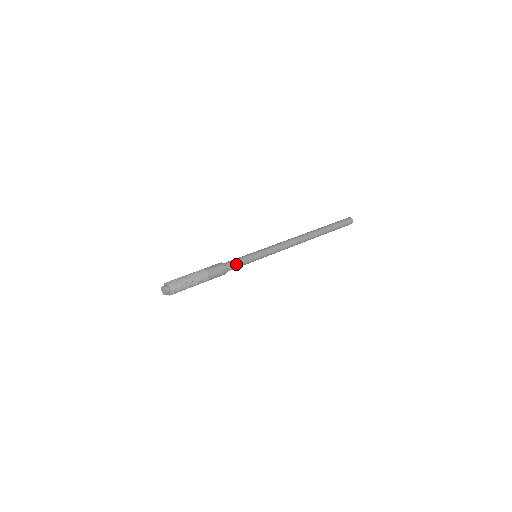
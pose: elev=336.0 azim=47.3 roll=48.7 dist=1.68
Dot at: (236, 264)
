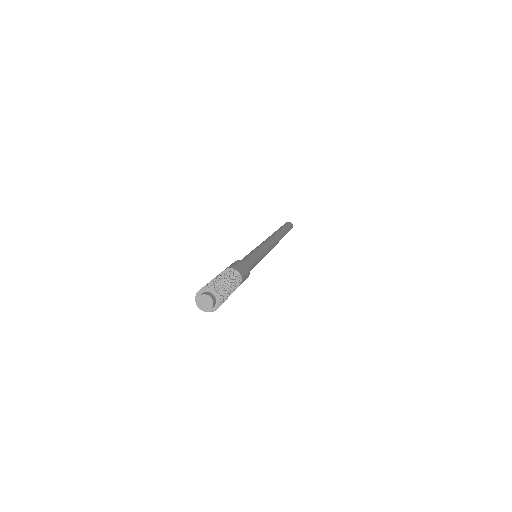
Dot at: (252, 268)
